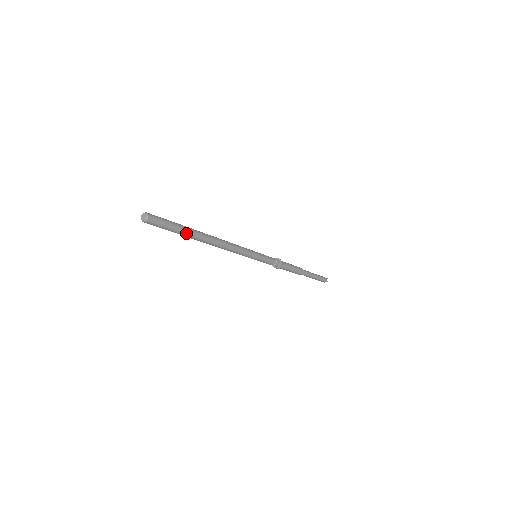
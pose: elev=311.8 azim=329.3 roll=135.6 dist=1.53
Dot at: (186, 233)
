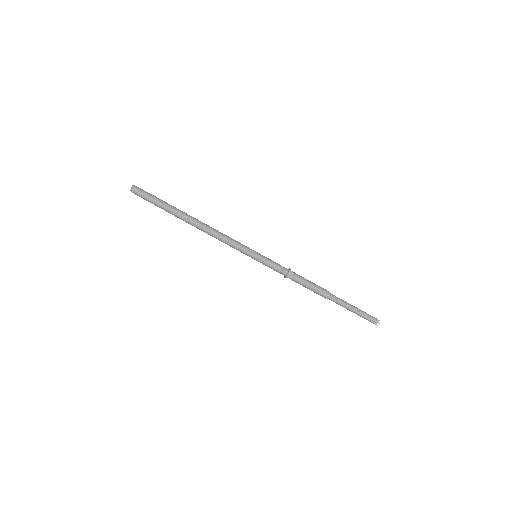
Dot at: (169, 208)
